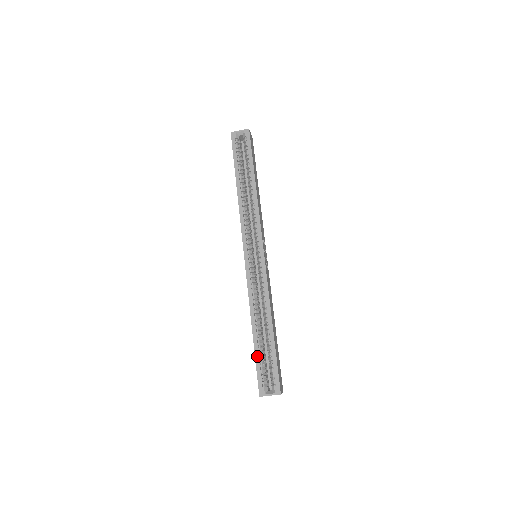
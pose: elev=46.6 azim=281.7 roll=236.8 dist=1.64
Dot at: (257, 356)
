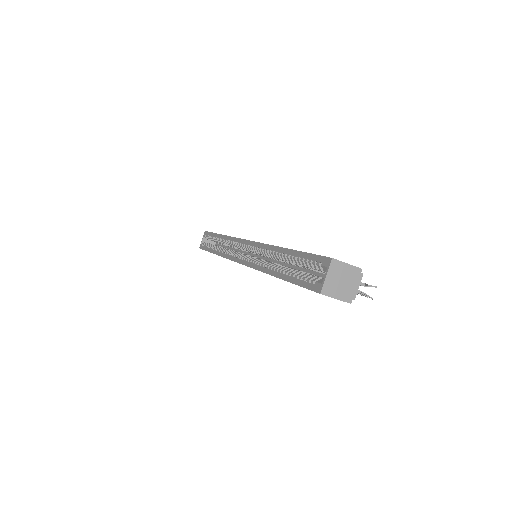
Dot at: (291, 280)
